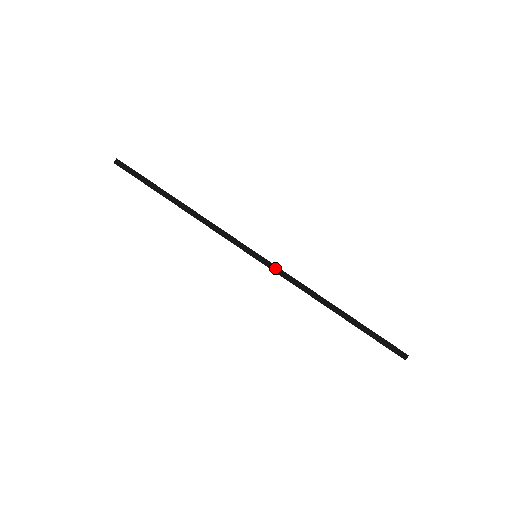
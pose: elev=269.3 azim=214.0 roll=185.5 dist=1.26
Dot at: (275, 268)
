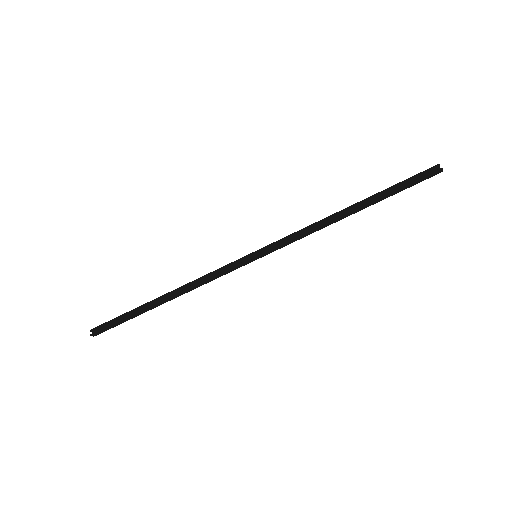
Dot at: (279, 247)
